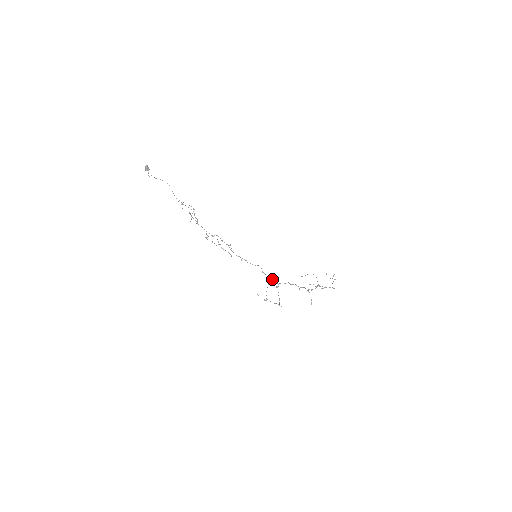
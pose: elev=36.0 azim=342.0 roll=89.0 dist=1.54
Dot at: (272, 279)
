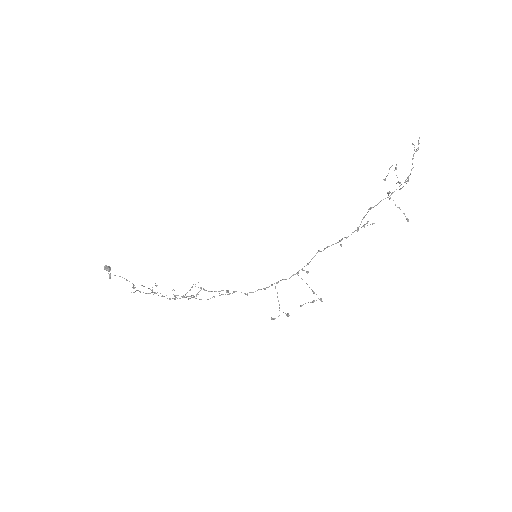
Dot at: (272, 285)
